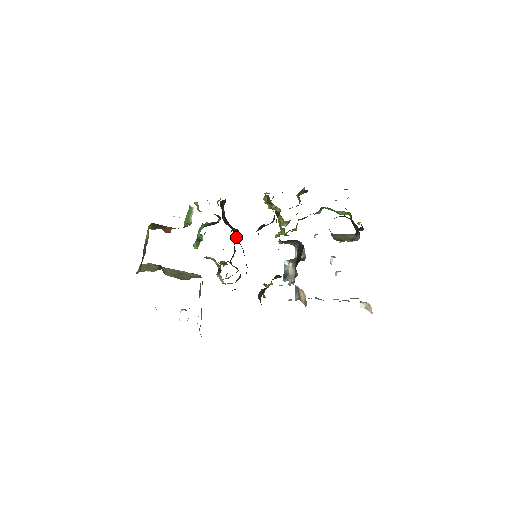
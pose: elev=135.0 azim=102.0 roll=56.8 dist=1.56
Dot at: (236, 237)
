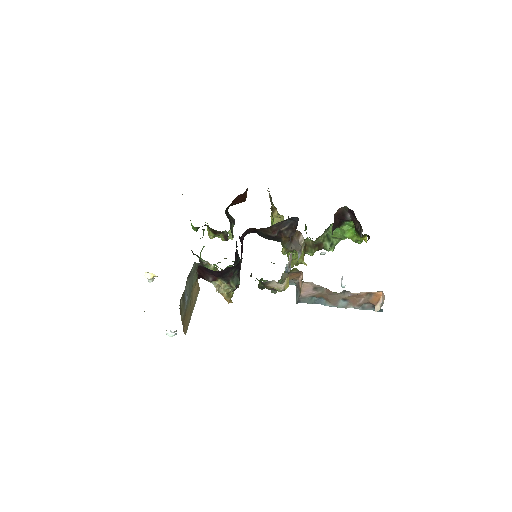
Dot at: occluded
